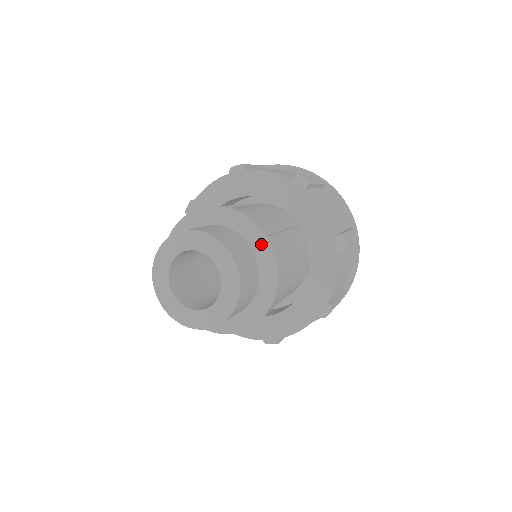
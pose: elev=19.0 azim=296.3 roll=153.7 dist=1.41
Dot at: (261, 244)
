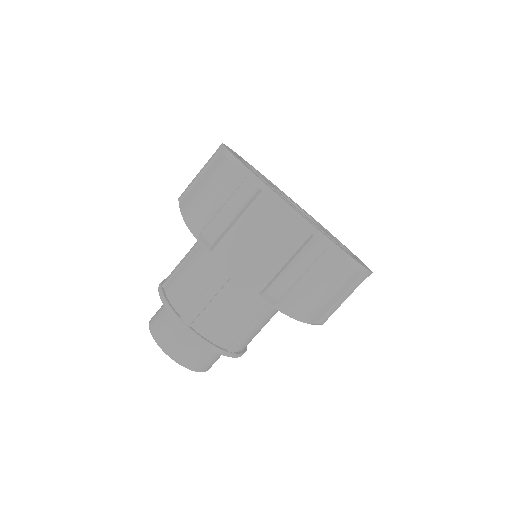
Dot at: occluded
